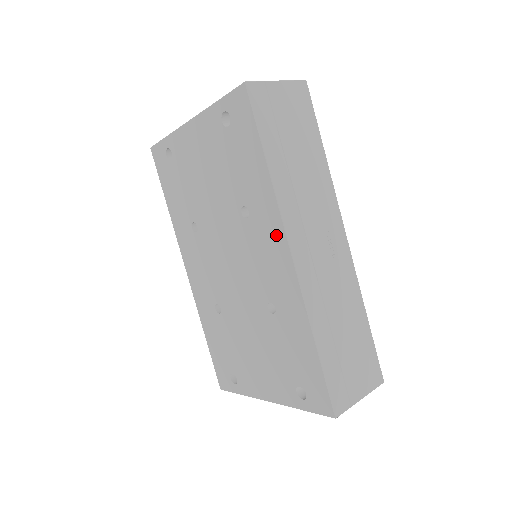
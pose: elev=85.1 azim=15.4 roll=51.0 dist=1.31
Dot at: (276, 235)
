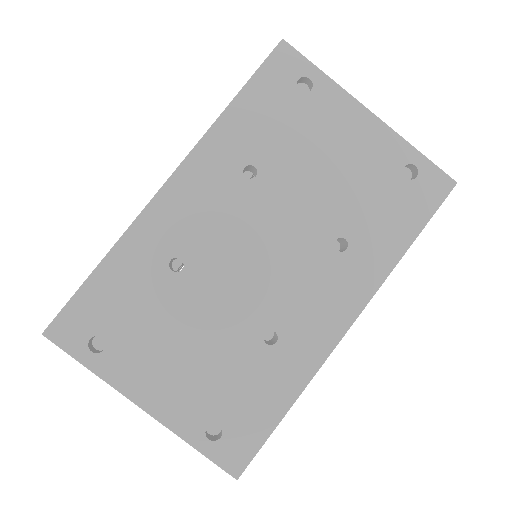
Dot at: (354, 297)
